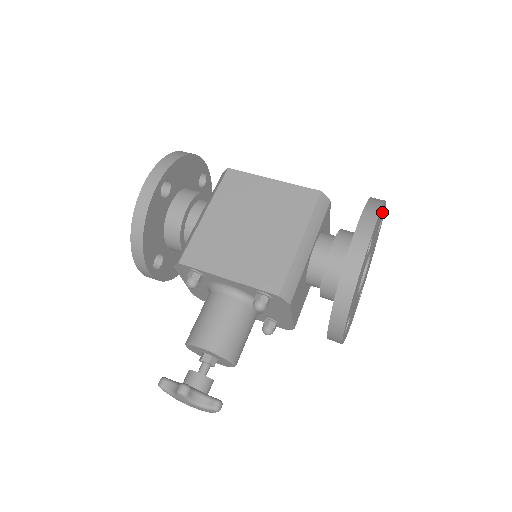
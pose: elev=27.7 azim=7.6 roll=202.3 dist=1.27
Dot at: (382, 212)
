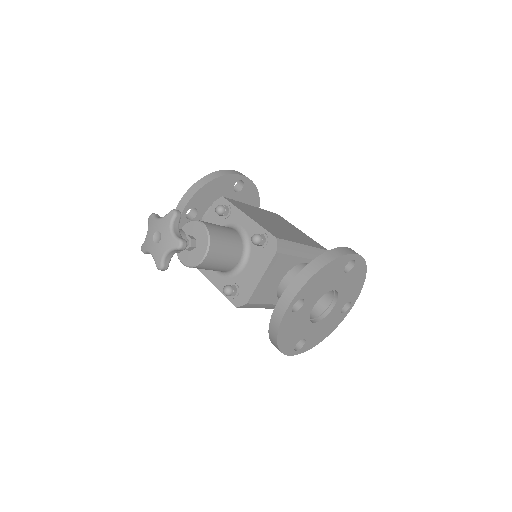
Dot at: (358, 285)
